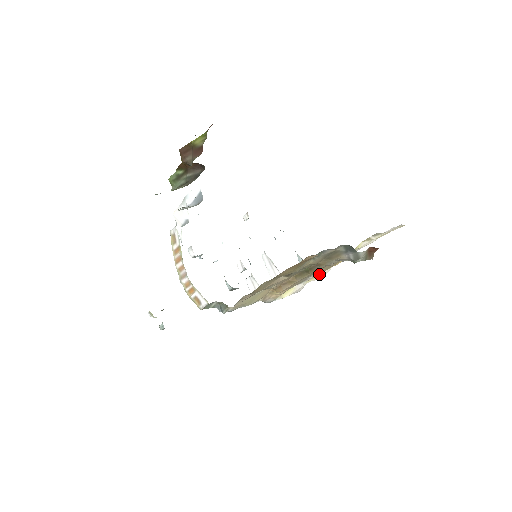
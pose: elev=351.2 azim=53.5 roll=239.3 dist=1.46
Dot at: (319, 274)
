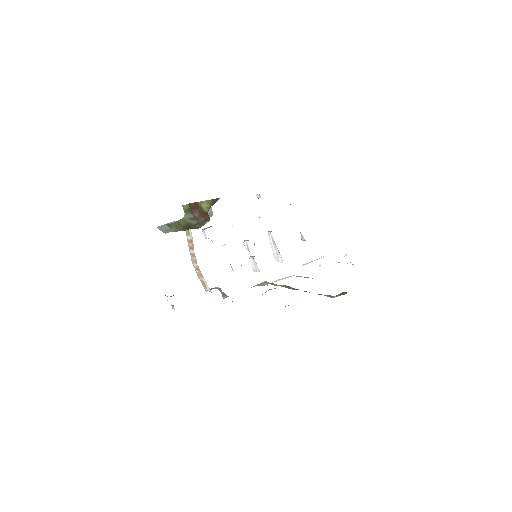
Dot at: occluded
